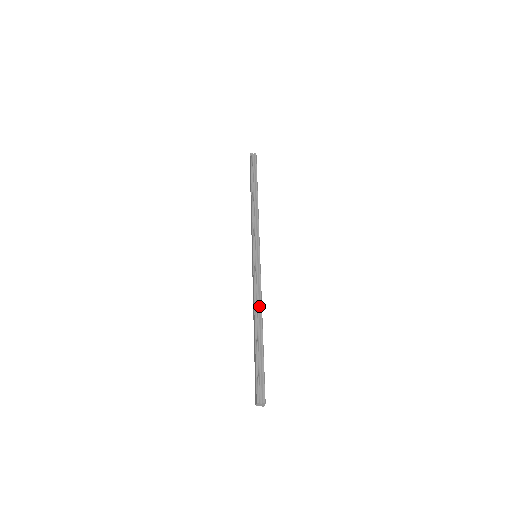
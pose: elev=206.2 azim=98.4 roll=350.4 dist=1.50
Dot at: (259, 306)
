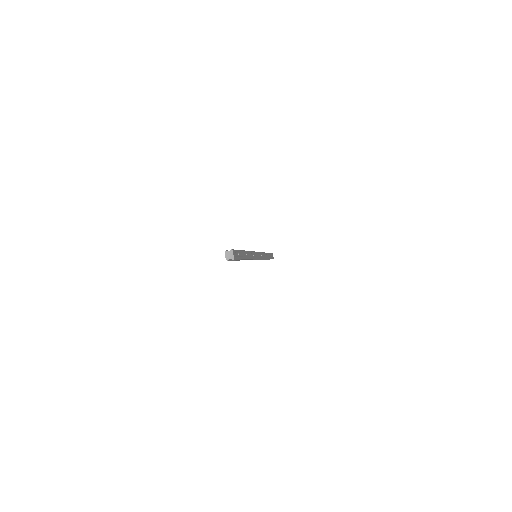
Dot at: occluded
